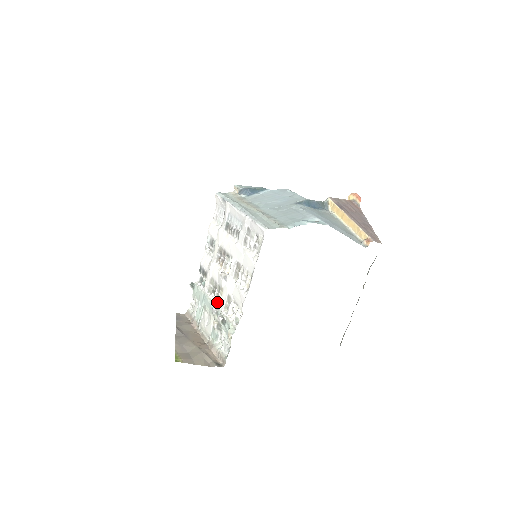
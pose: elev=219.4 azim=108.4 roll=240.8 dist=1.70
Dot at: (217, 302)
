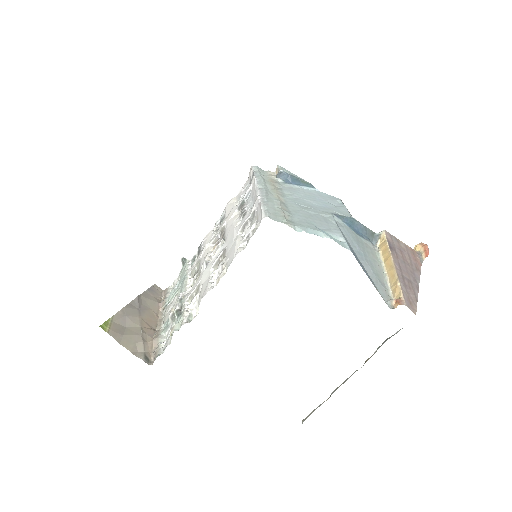
Dot at: (189, 289)
